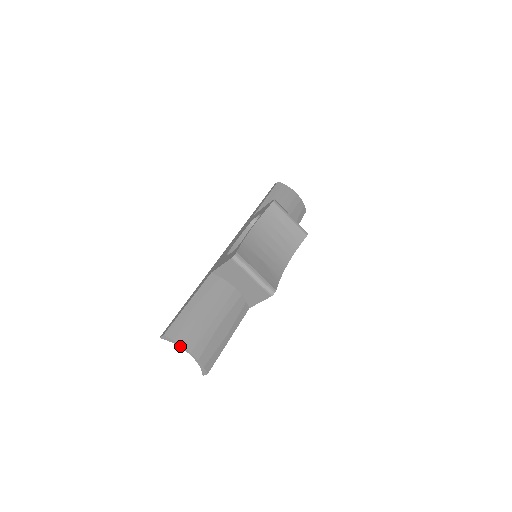
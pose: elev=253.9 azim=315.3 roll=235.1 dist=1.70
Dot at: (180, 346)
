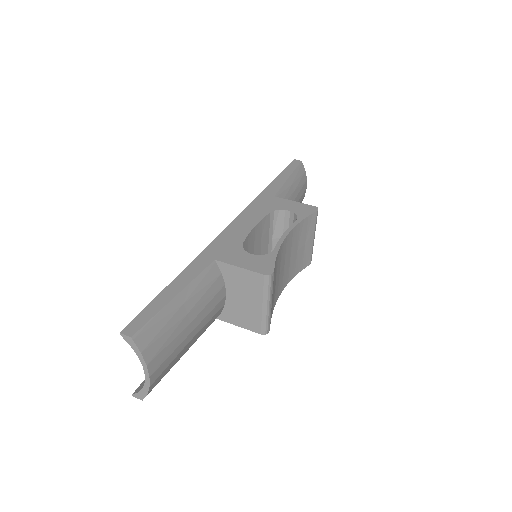
Dot at: (142, 362)
